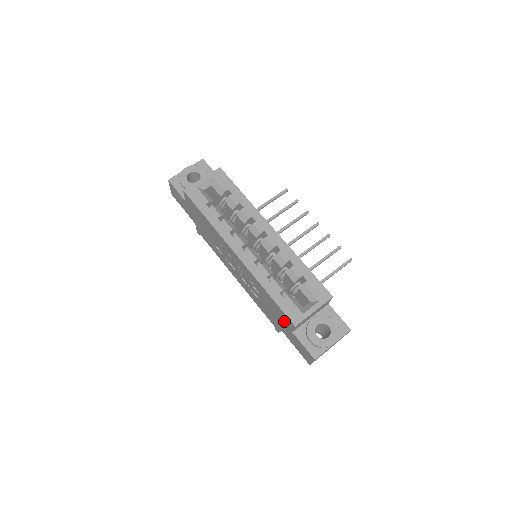
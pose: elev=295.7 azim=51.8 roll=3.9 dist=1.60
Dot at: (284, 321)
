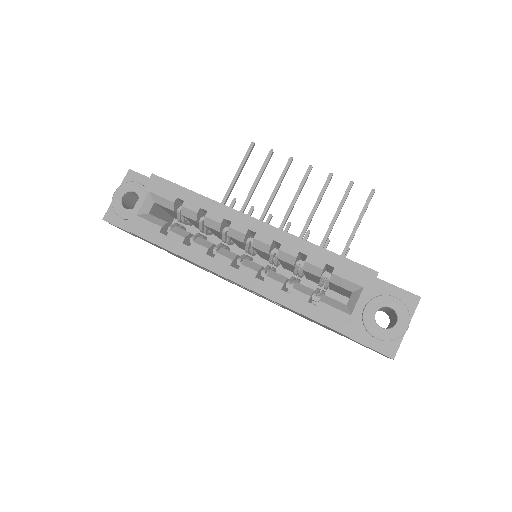
Dot at: (331, 329)
